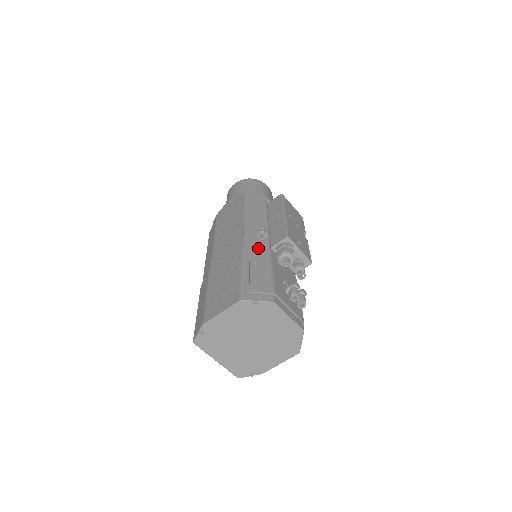
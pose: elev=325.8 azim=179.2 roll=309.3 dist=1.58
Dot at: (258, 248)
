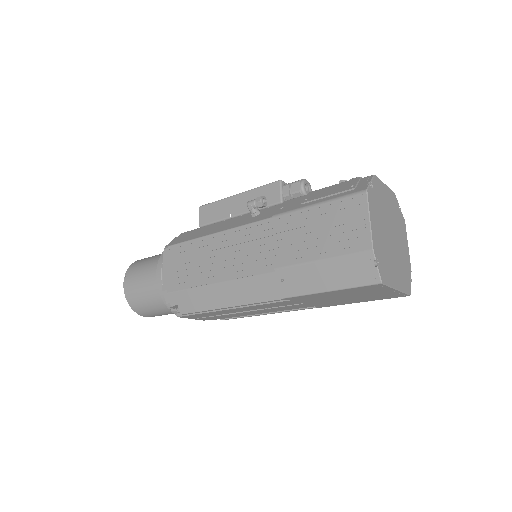
Dot at: (277, 209)
